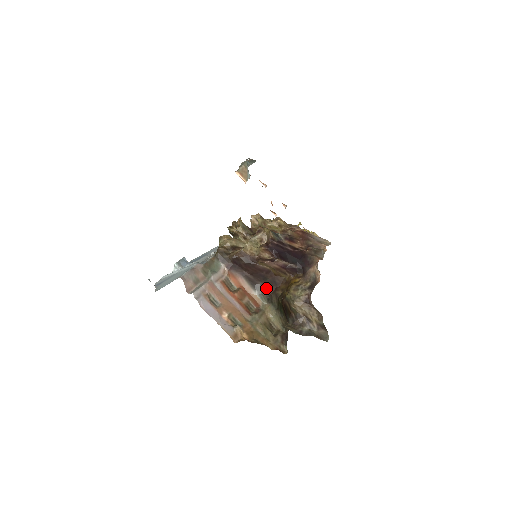
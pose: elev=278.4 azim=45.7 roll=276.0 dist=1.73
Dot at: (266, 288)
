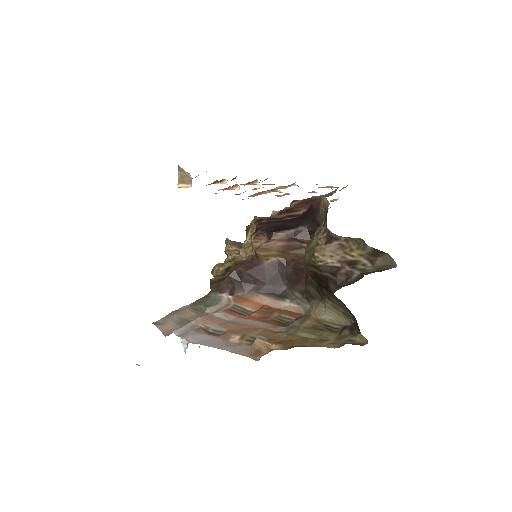
Dot at: (296, 287)
